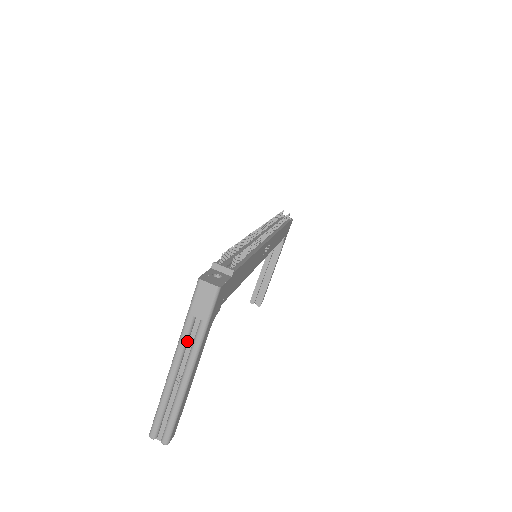
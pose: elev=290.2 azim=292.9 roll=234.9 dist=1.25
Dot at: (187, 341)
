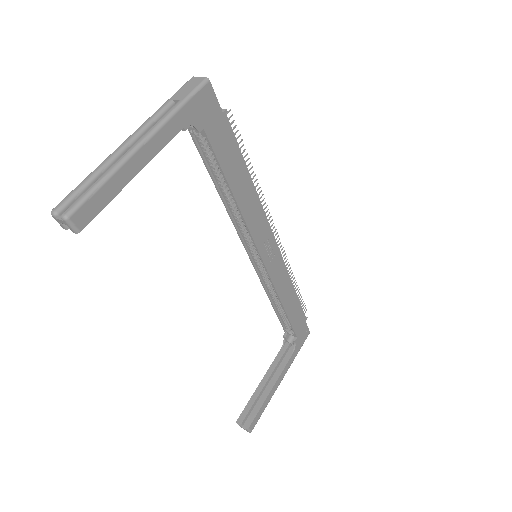
Dot at: (155, 121)
